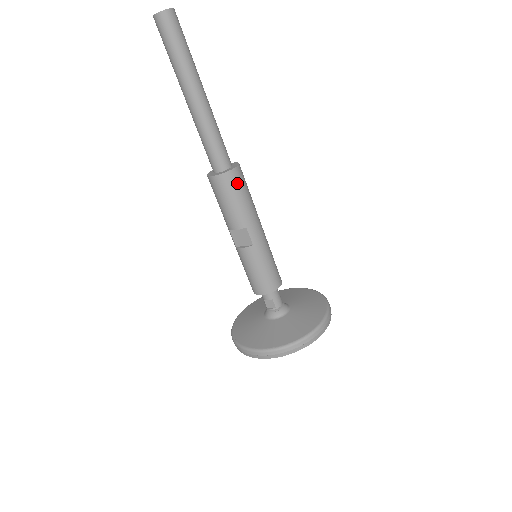
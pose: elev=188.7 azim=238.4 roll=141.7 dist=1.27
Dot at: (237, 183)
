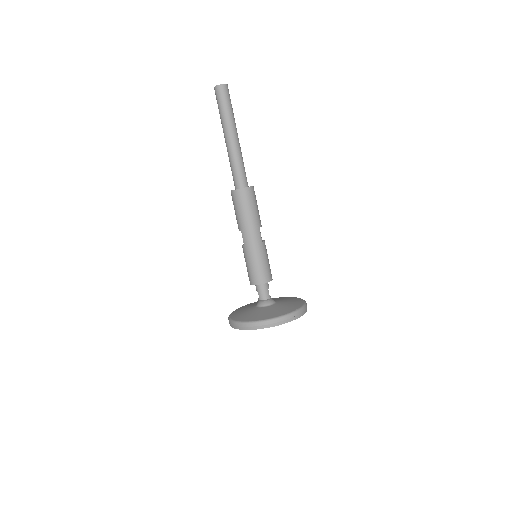
Dot at: (238, 199)
